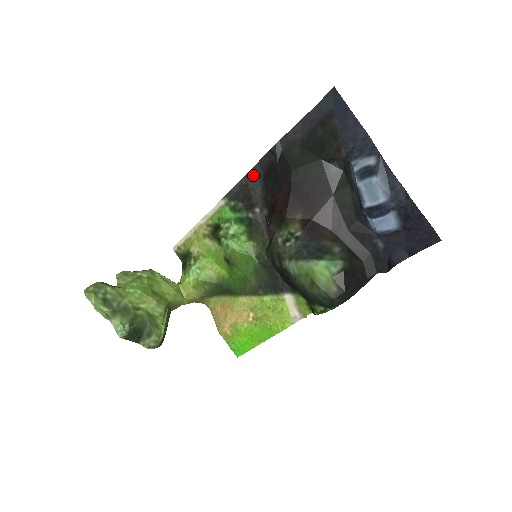
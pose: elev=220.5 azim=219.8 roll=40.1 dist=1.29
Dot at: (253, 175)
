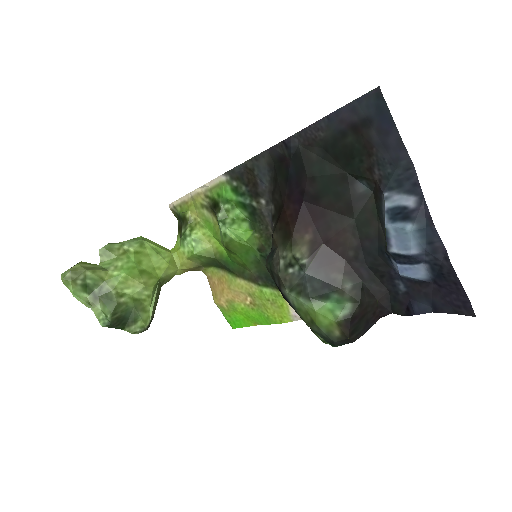
Dot at: (260, 162)
